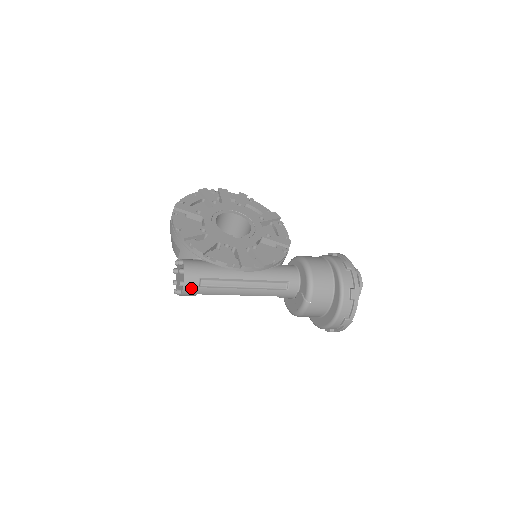
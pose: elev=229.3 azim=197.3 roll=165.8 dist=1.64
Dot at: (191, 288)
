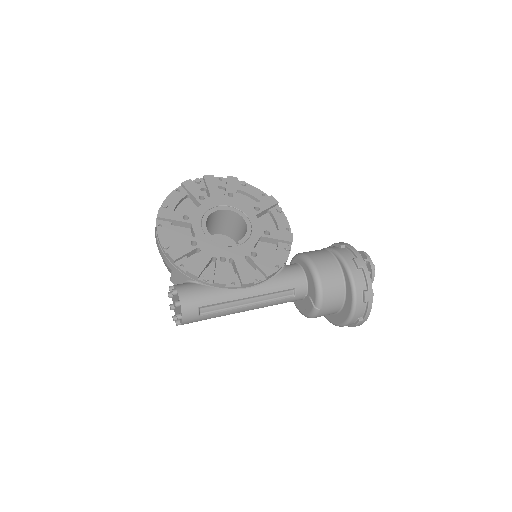
Dot at: (191, 319)
